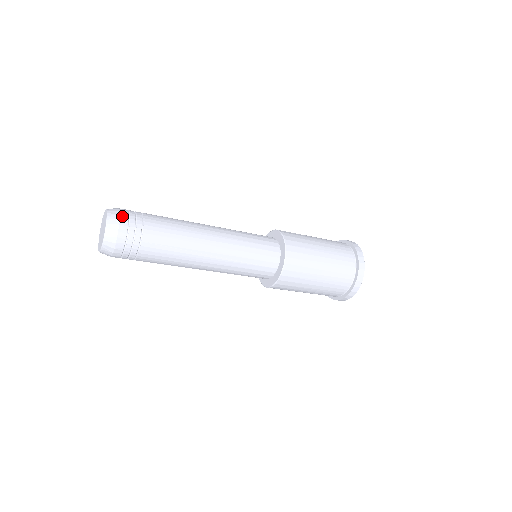
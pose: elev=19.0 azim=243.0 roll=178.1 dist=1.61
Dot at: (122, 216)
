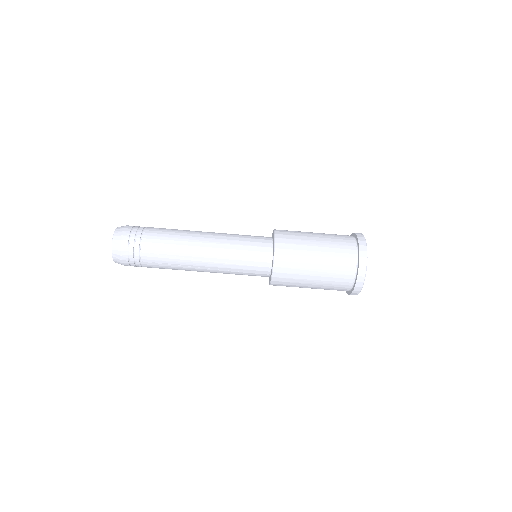
Dot at: occluded
